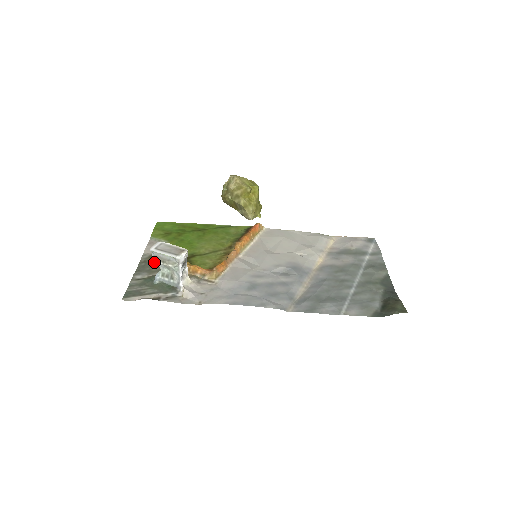
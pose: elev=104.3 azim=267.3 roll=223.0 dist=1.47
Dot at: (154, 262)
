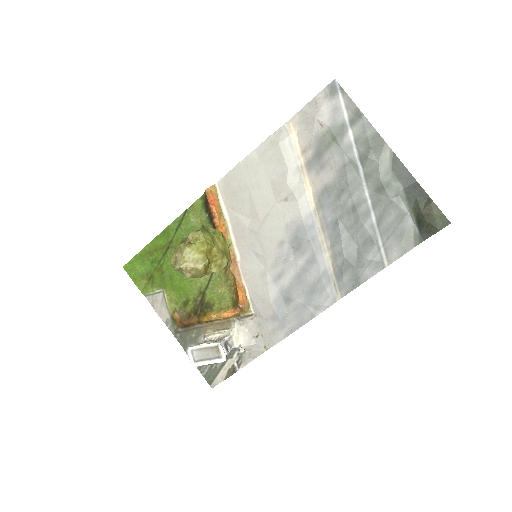
Dot at: (185, 329)
